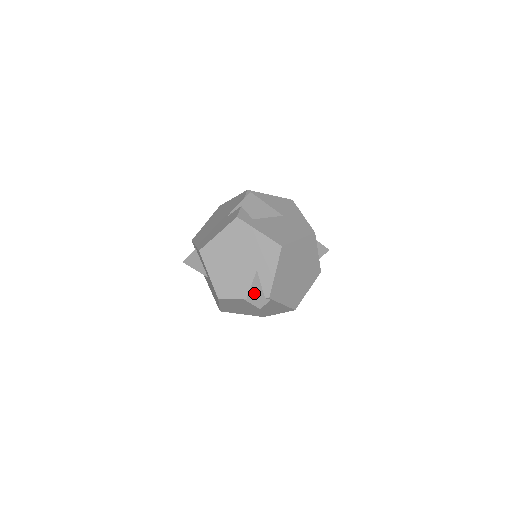
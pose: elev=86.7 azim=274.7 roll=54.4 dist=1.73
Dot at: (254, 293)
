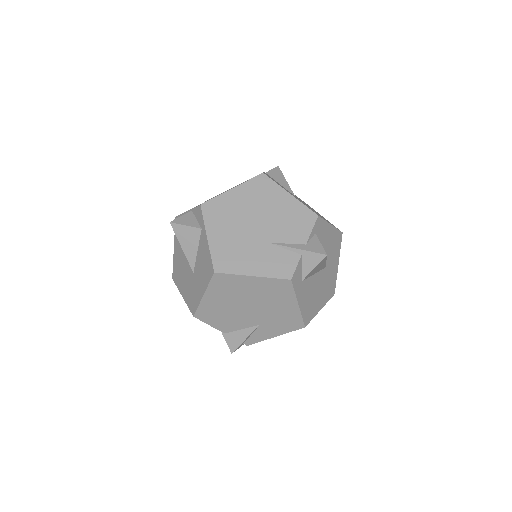
Dot at: (238, 338)
